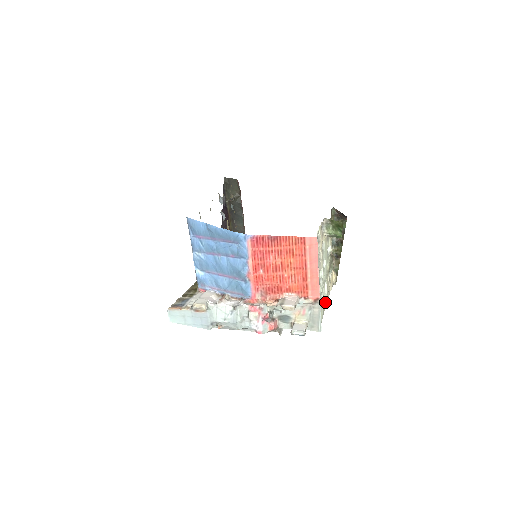
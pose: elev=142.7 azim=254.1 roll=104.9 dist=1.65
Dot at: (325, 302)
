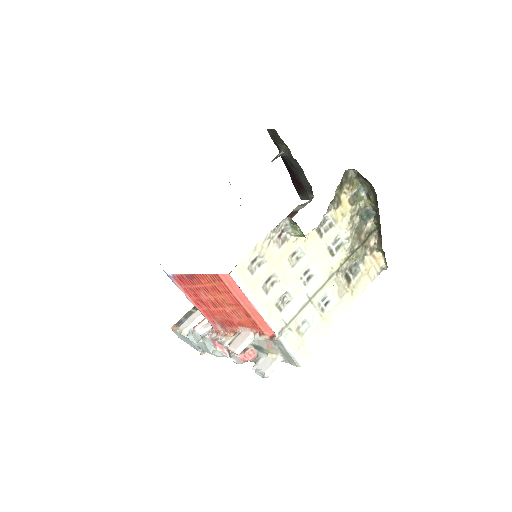
Dot at: (336, 313)
